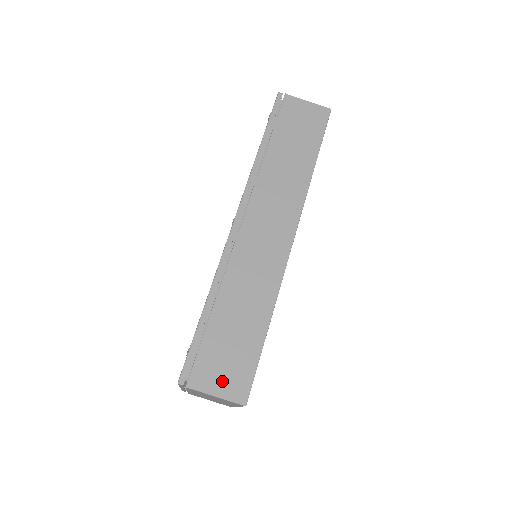
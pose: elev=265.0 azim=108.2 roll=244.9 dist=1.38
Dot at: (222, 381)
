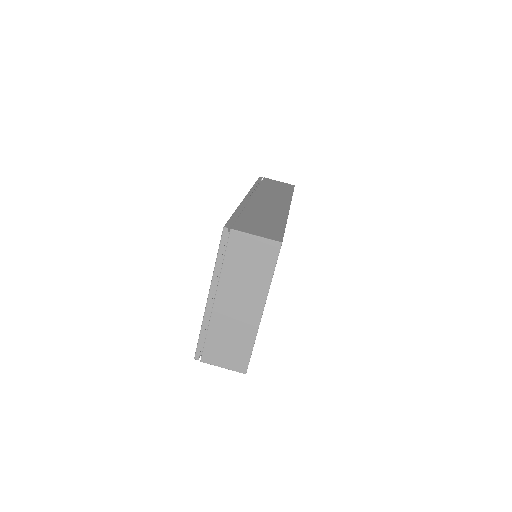
Dot at: (259, 232)
